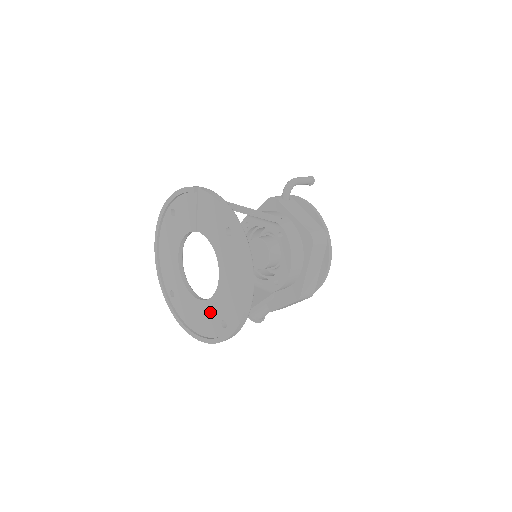
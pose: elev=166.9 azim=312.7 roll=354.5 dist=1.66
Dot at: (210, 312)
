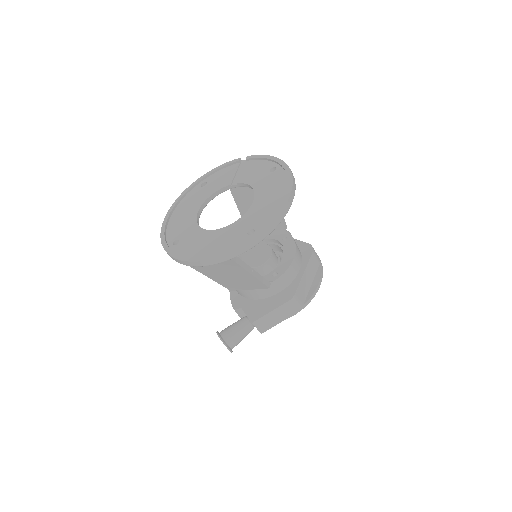
Dot at: (233, 231)
